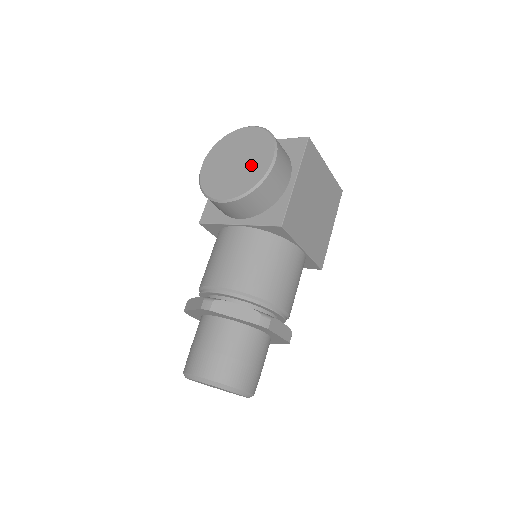
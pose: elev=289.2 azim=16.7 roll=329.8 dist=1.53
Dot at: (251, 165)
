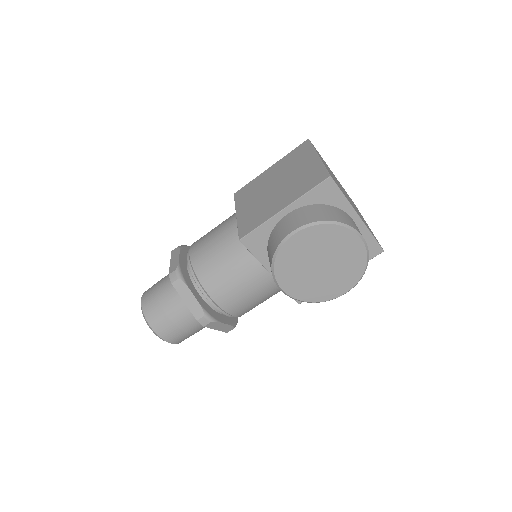
Dot at: (328, 282)
